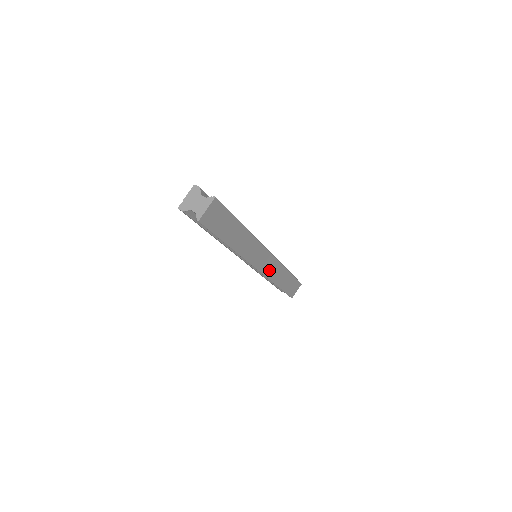
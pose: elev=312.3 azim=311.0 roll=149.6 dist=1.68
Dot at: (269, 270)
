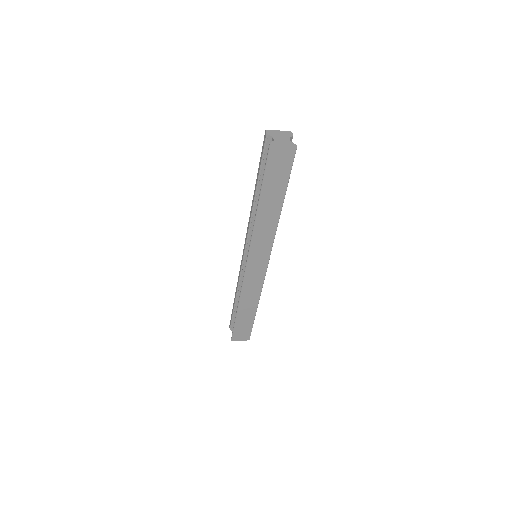
Dot at: (251, 280)
